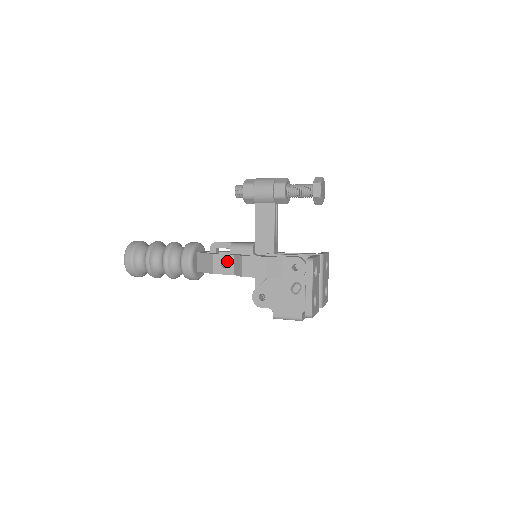
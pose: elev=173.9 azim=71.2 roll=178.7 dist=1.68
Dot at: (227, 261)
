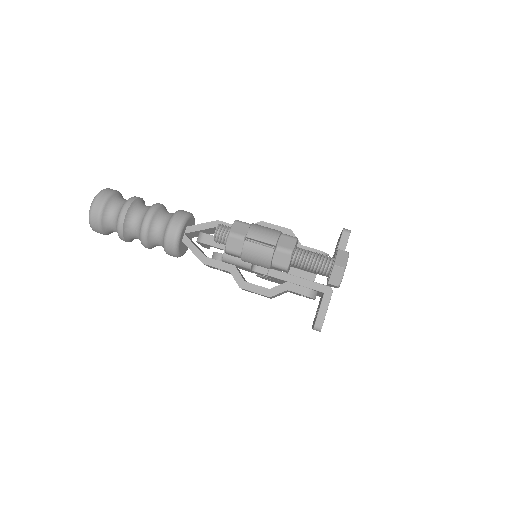
Dot at: (222, 270)
